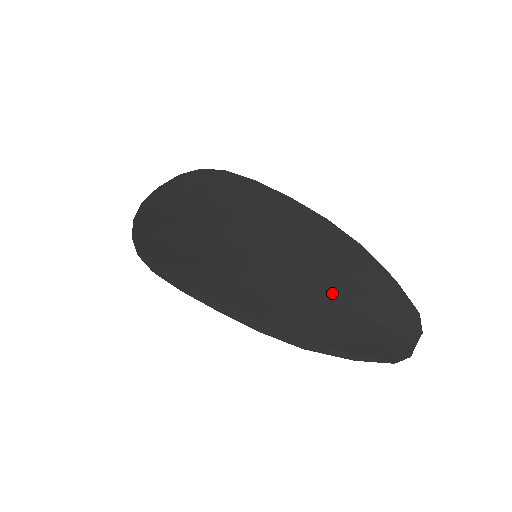
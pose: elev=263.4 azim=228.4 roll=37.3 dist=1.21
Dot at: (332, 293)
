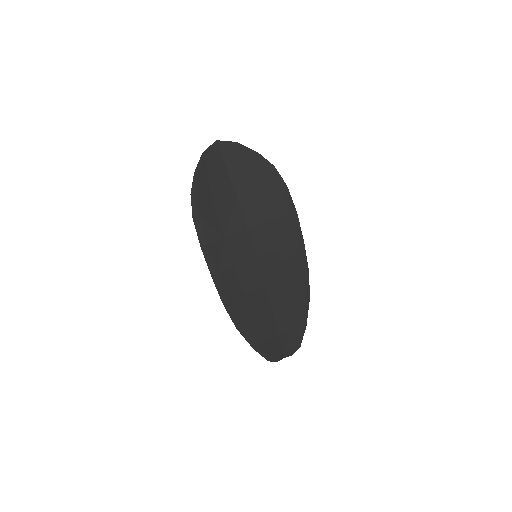
Dot at: (274, 309)
